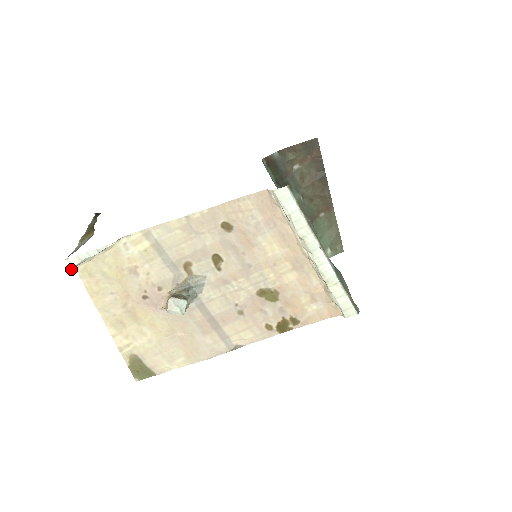
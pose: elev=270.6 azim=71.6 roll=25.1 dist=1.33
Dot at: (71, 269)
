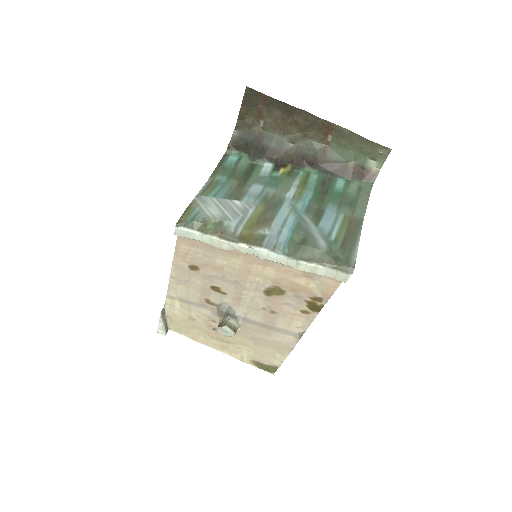
Dot at: (165, 335)
